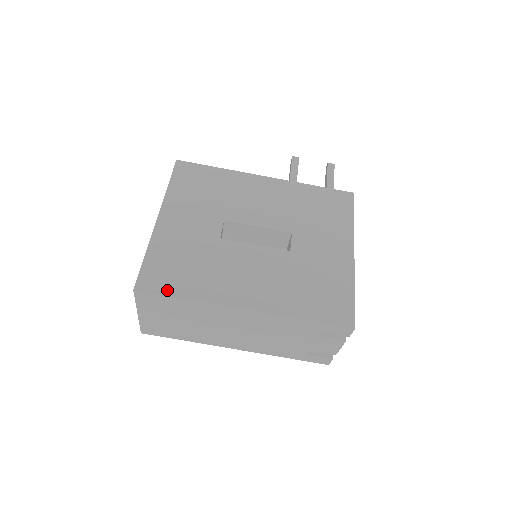
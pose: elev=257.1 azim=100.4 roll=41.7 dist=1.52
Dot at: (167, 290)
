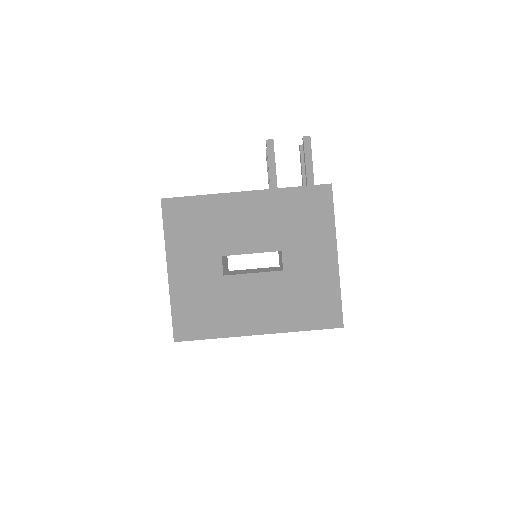
Dot at: (198, 335)
